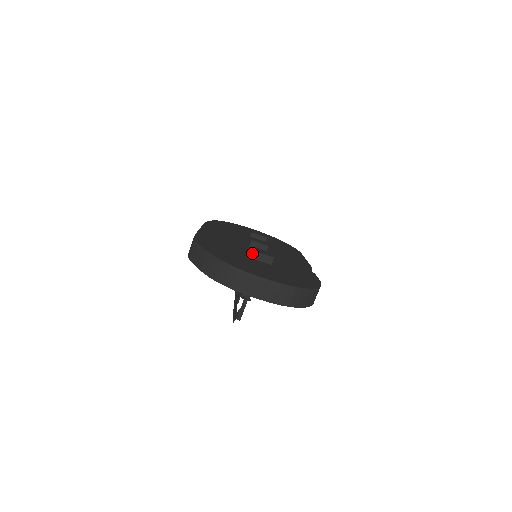
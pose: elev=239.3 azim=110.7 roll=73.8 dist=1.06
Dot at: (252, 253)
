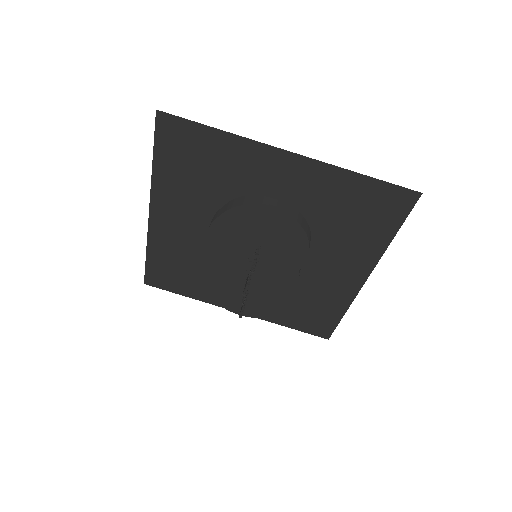
Dot at: occluded
